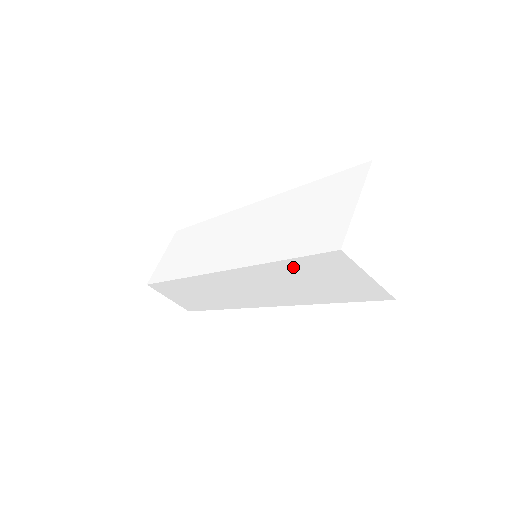
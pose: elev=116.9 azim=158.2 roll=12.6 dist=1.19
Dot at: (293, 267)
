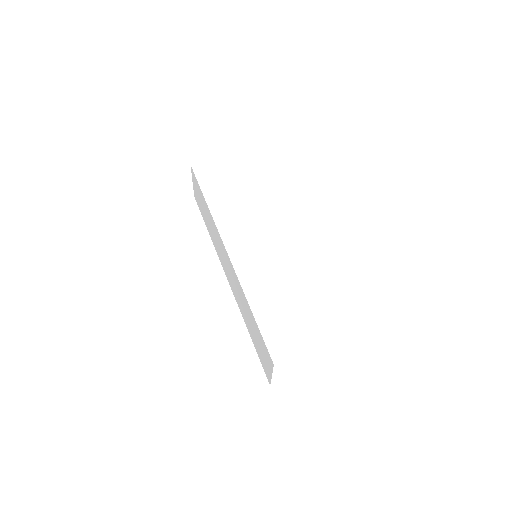
Dot at: (254, 322)
